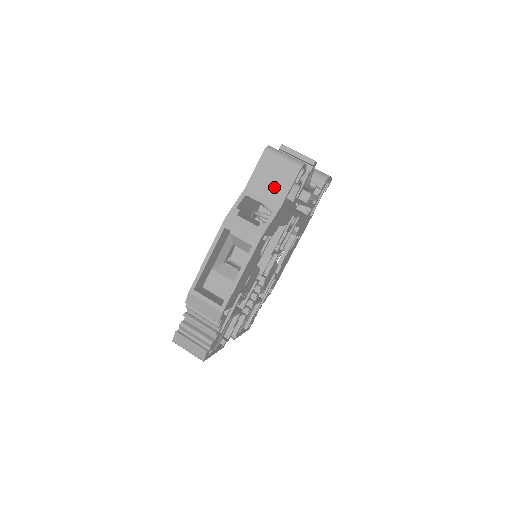
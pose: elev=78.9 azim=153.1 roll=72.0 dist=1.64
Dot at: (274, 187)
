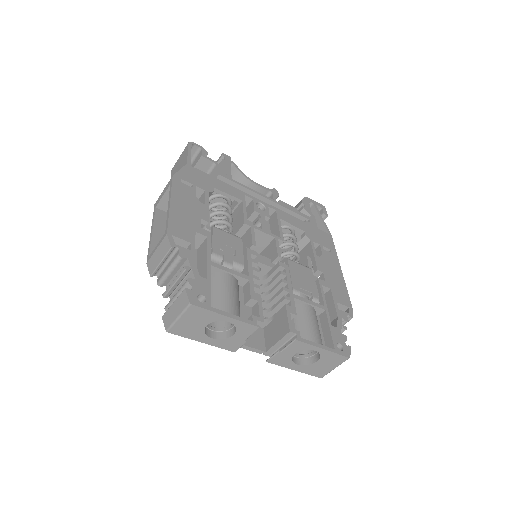
Dot at: (181, 166)
